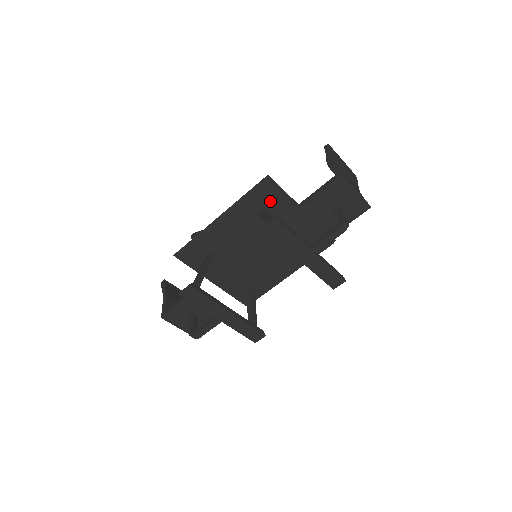
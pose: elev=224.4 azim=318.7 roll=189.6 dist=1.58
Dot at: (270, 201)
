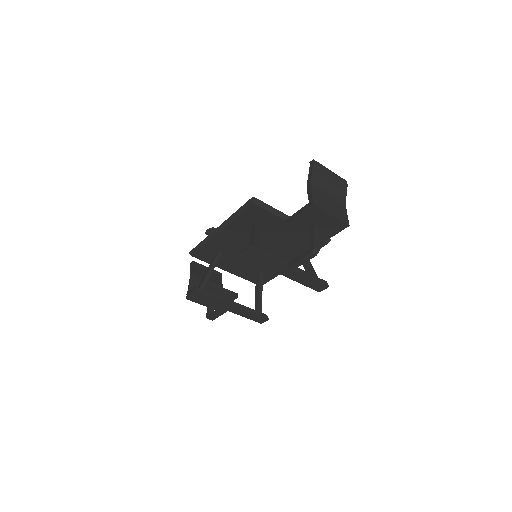
Dot at: (259, 216)
